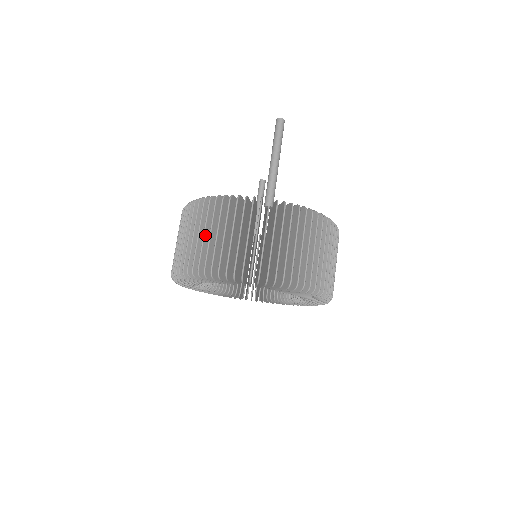
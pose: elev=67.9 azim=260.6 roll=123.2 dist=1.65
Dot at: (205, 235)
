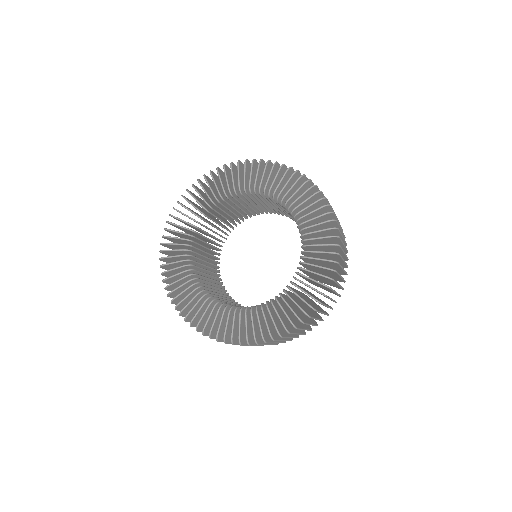
Dot at: occluded
